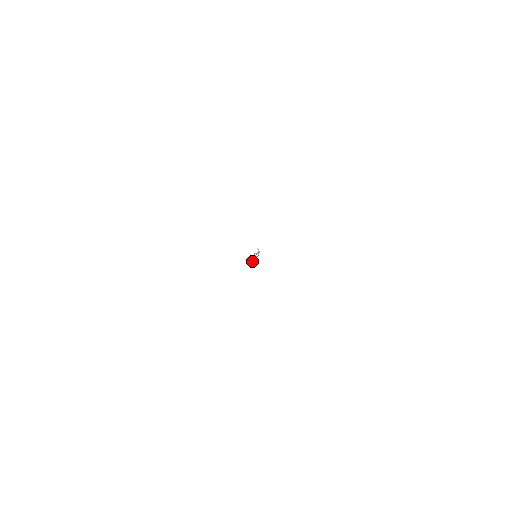
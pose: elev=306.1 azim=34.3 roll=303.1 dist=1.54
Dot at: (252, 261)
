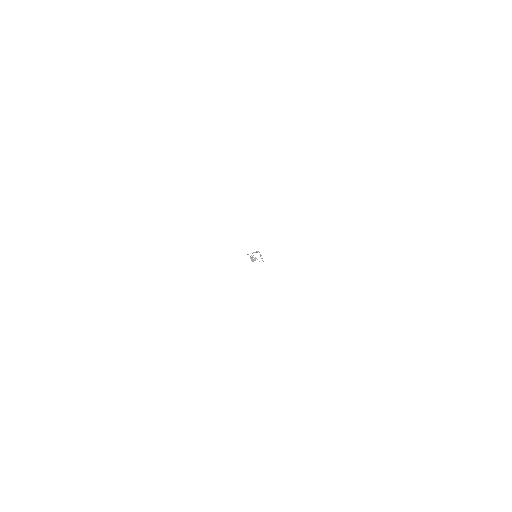
Dot at: occluded
